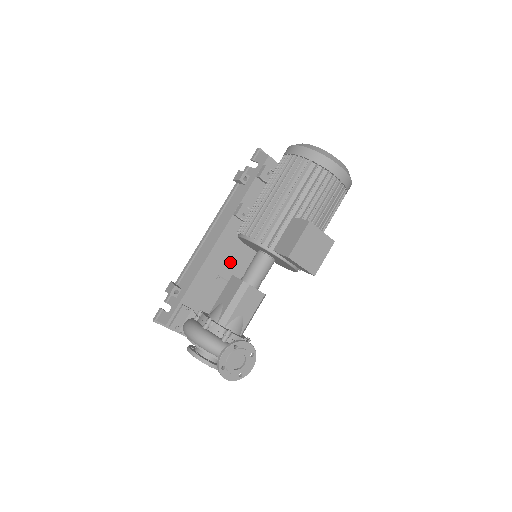
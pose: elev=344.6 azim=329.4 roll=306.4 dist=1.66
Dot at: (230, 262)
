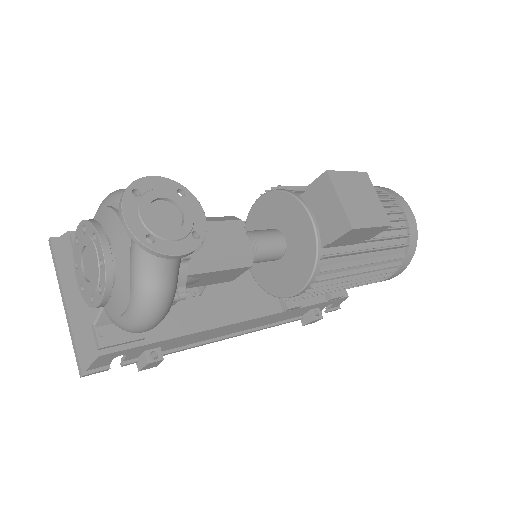
Dot at: occluded
